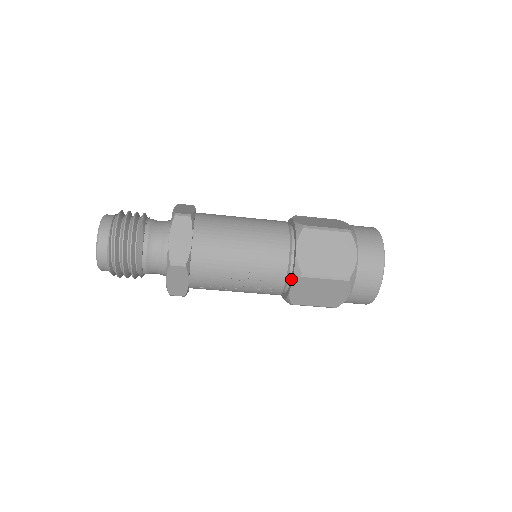
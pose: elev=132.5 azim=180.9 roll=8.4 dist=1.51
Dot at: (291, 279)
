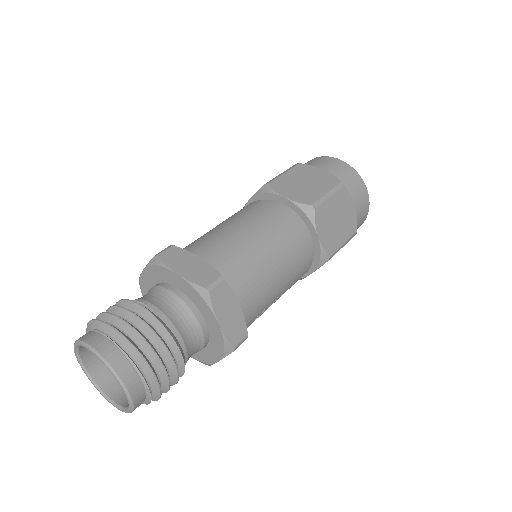
Dot at: (313, 265)
